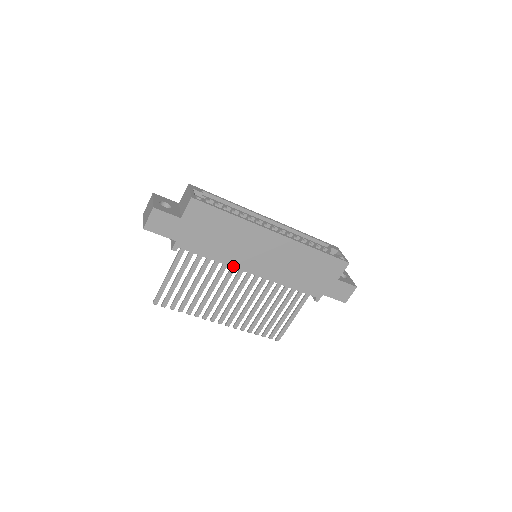
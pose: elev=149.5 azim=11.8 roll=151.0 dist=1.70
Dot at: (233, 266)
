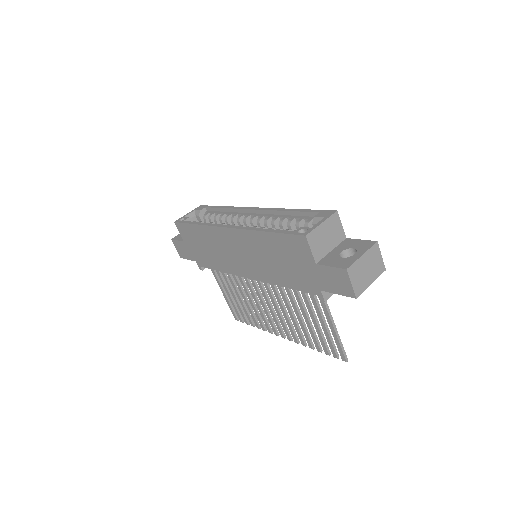
Dot at: (234, 274)
